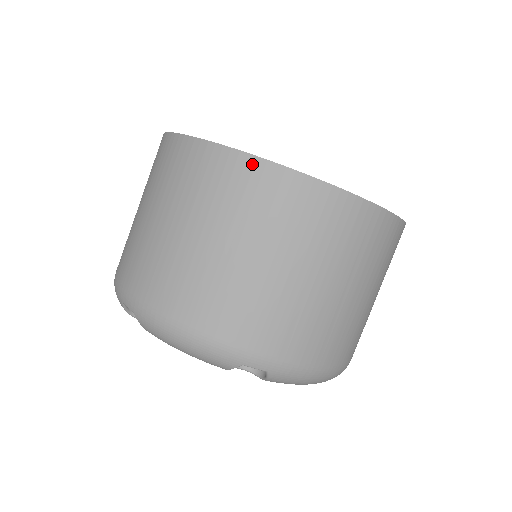
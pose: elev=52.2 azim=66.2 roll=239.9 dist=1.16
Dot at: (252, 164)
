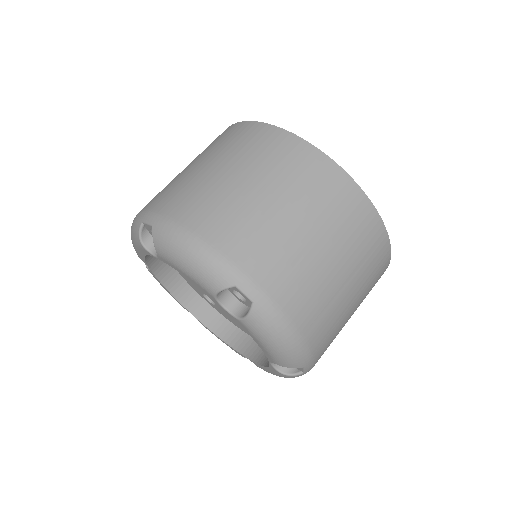
Dot at: (297, 142)
